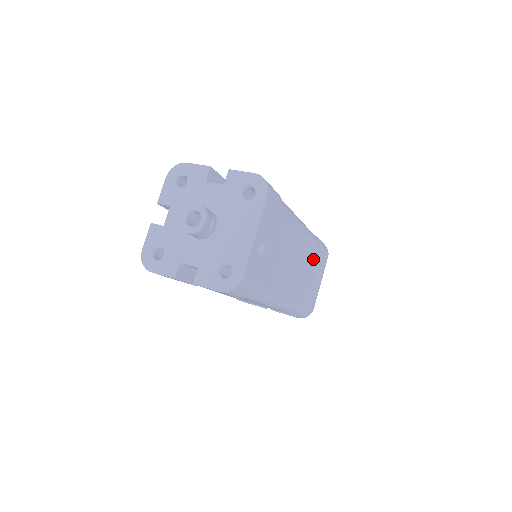
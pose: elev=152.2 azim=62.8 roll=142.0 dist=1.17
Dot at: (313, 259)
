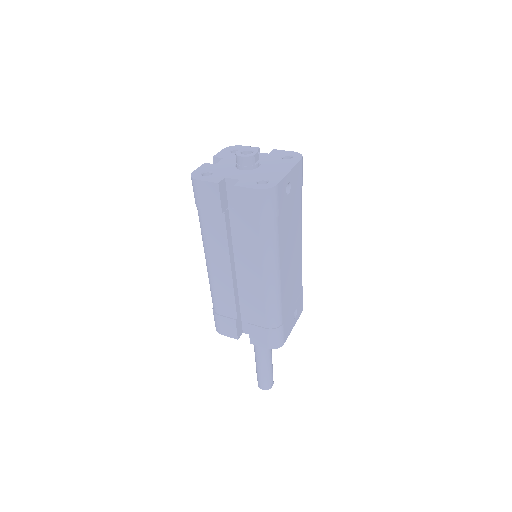
Dot at: (297, 287)
